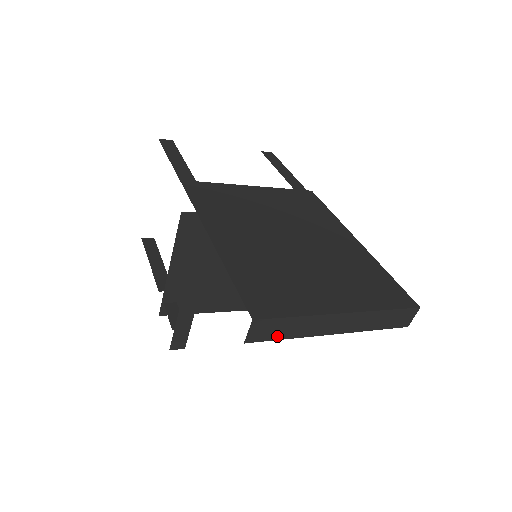
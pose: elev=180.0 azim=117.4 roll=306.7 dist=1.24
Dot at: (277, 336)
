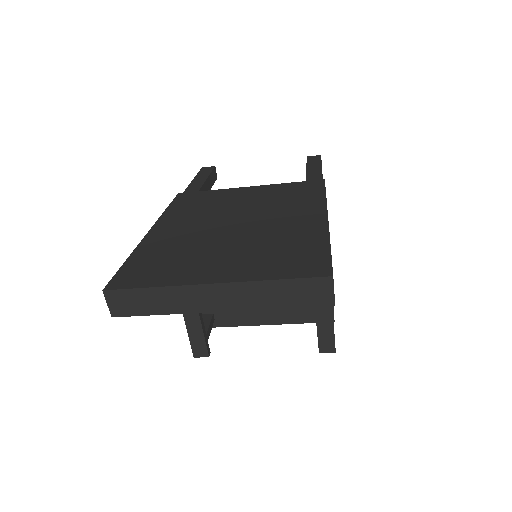
Dot at: (144, 311)
